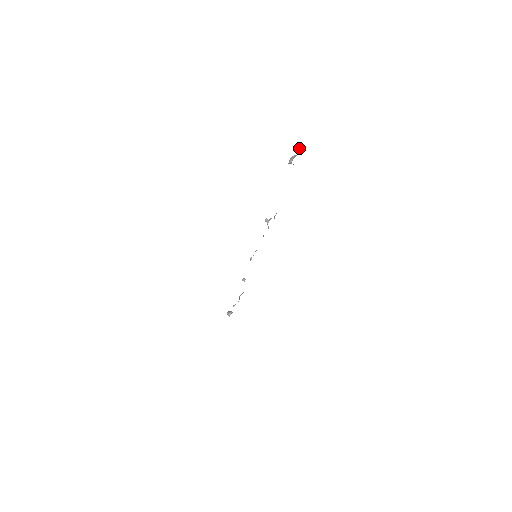
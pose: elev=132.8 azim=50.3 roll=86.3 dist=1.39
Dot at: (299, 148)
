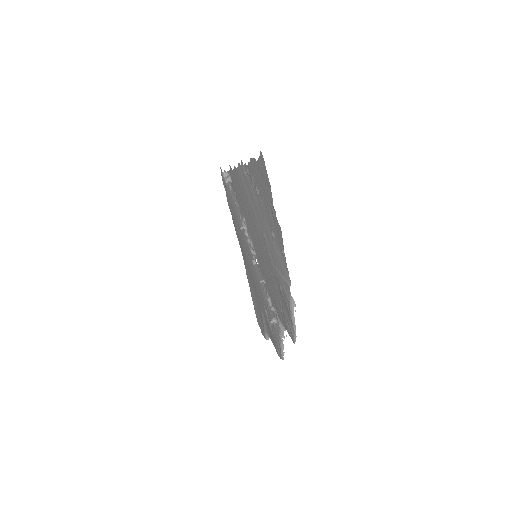
Dot at: (224, 174)
